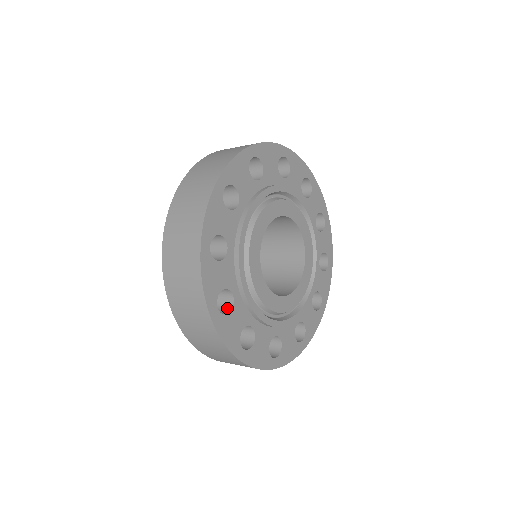
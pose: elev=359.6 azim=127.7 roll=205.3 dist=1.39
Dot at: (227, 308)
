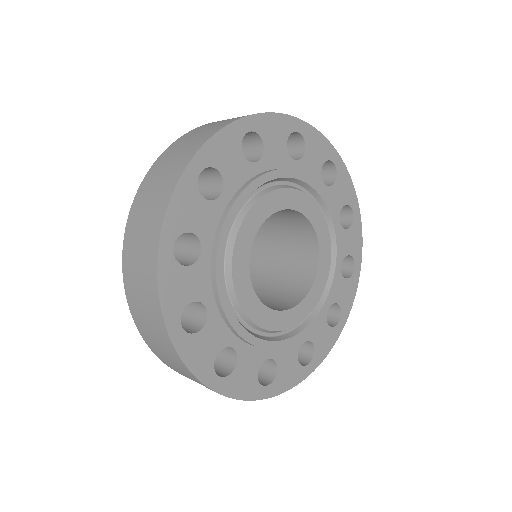
Dot at: (272, 364)
